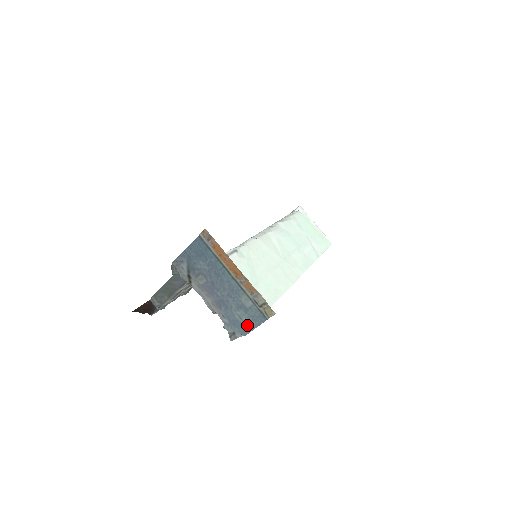
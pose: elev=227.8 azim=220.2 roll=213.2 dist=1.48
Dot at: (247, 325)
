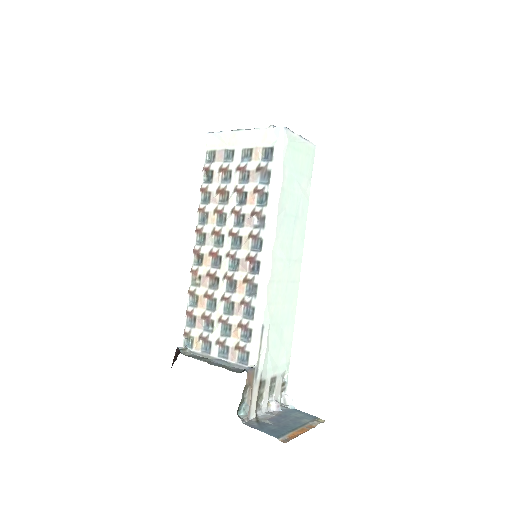
Dot at: (300, 413)
